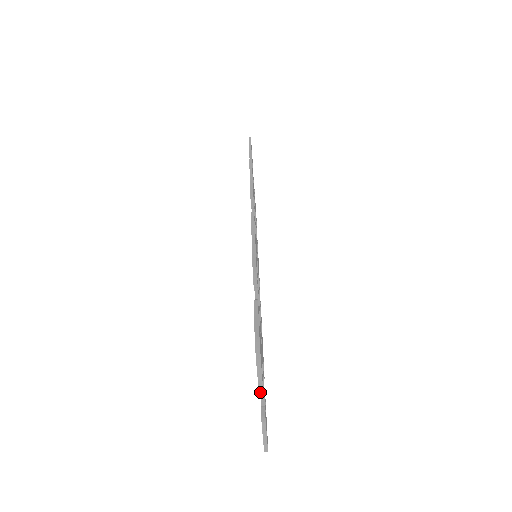
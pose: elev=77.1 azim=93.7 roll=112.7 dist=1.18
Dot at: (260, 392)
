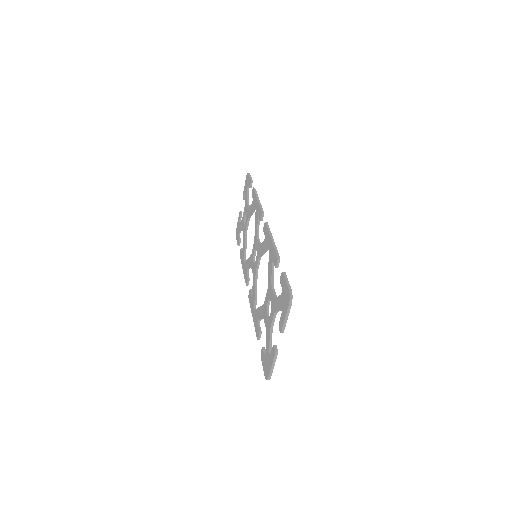
Dot at: (283, 329)
